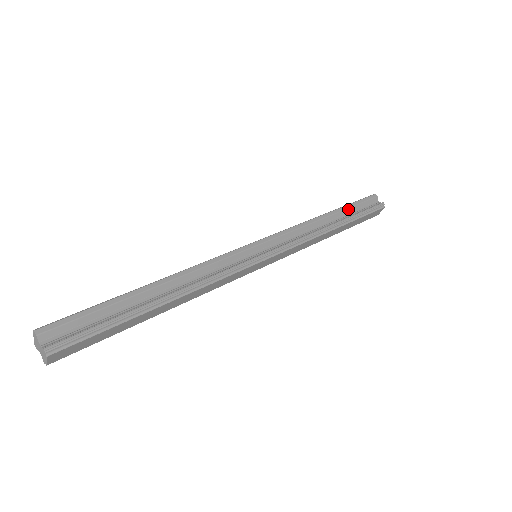
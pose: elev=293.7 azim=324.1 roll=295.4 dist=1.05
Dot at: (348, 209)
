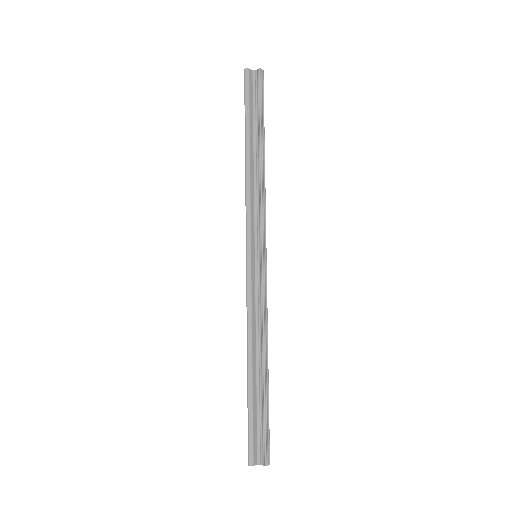
Dot at: (250, 121)
